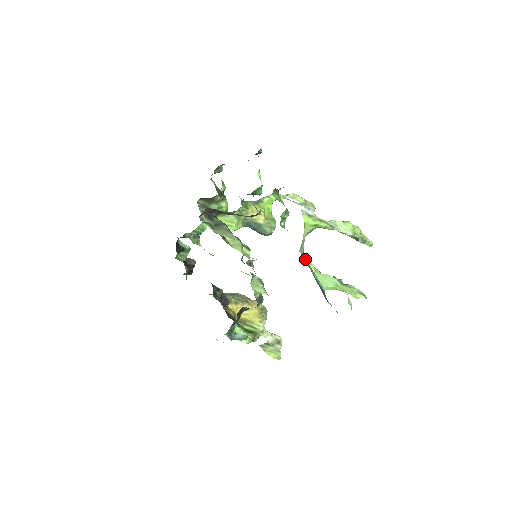
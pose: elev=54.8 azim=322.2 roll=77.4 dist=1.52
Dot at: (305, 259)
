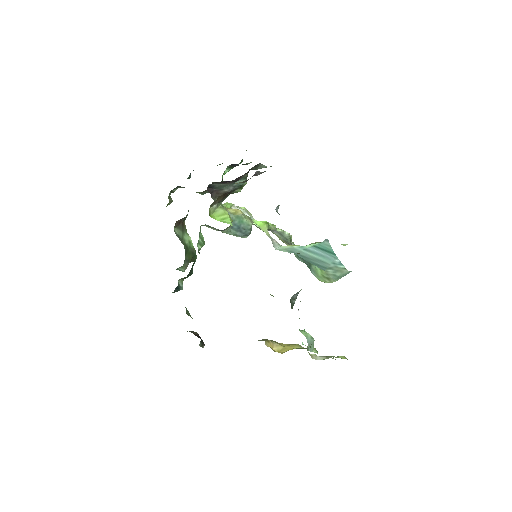
Dot at: (286, 248)
